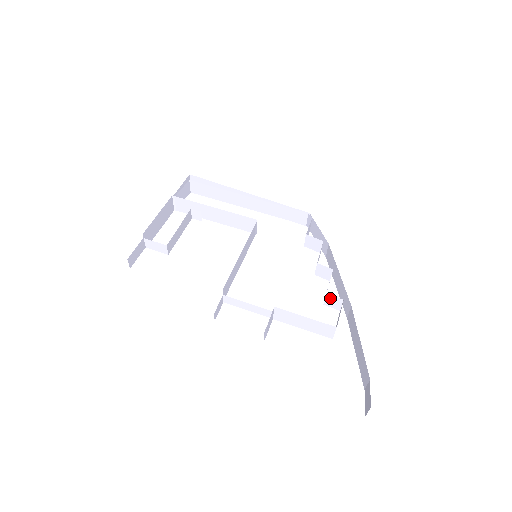
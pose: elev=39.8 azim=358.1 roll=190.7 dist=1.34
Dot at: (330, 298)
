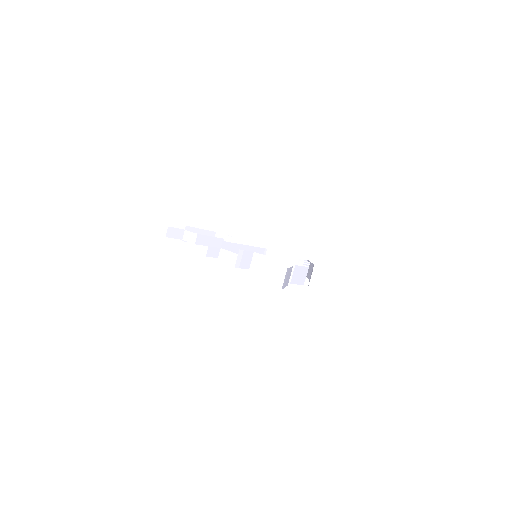
Dot at: occluded
